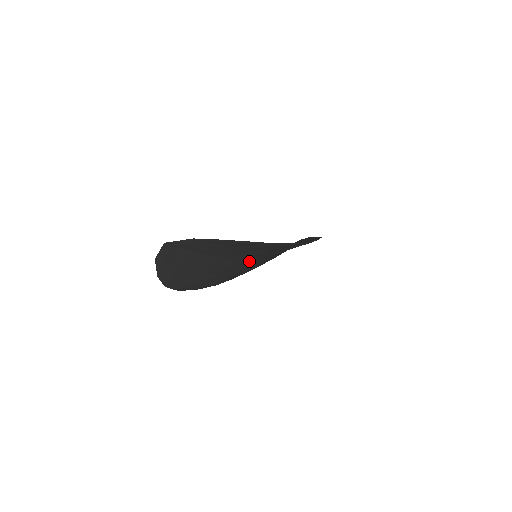
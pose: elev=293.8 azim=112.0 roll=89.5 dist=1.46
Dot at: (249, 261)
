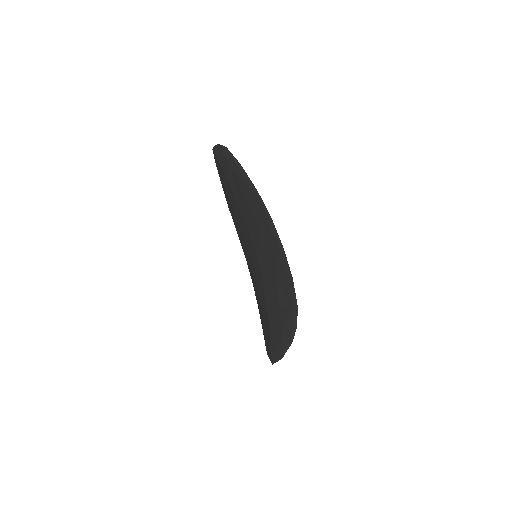
Dot at: occluded
